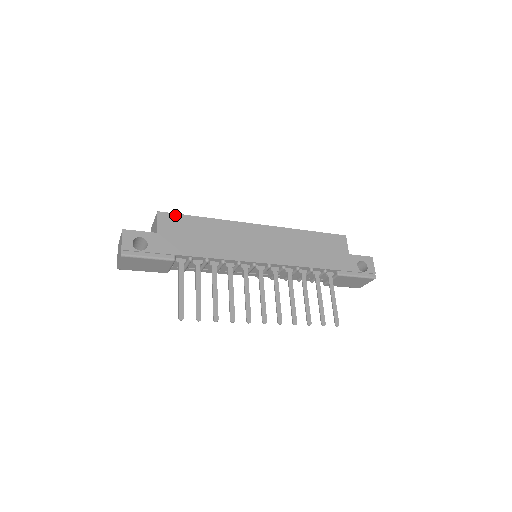
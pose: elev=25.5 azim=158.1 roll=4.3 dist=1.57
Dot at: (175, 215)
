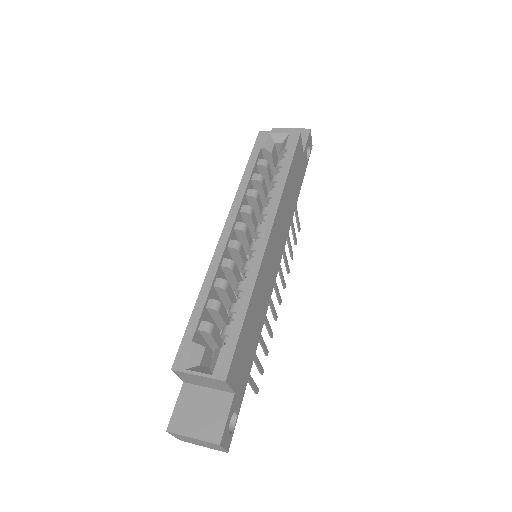
Dot at: (235, 355)
